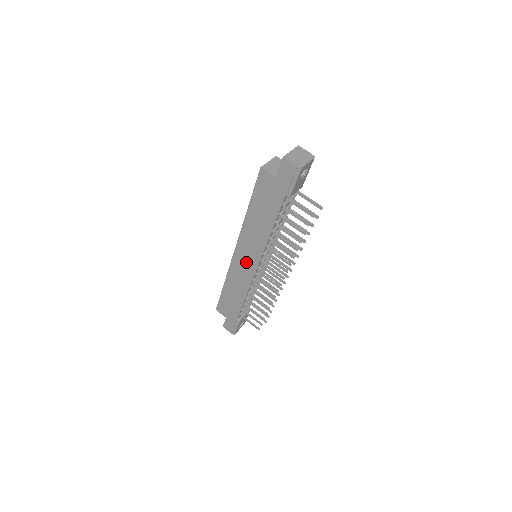
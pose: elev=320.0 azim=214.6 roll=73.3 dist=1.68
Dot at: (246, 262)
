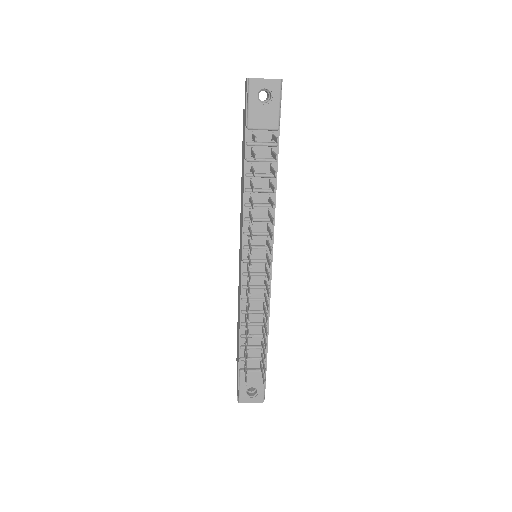
Dot at: (240, 257)
